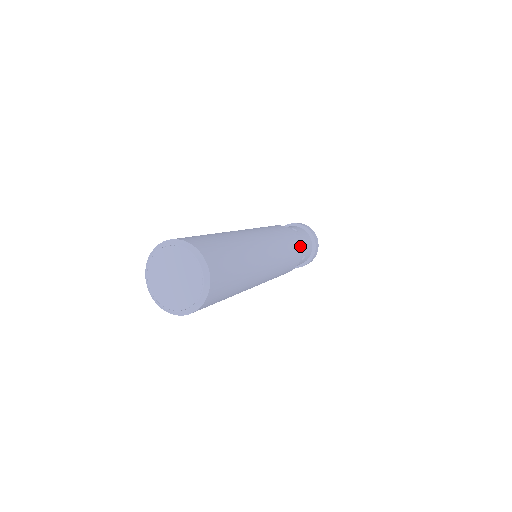
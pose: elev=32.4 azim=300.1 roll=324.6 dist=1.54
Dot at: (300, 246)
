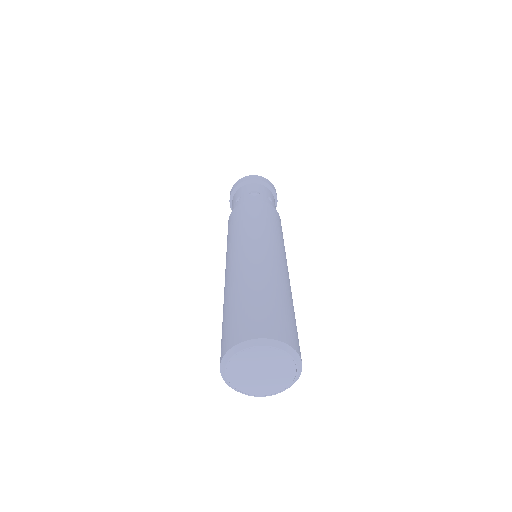
Dot at: occluded
